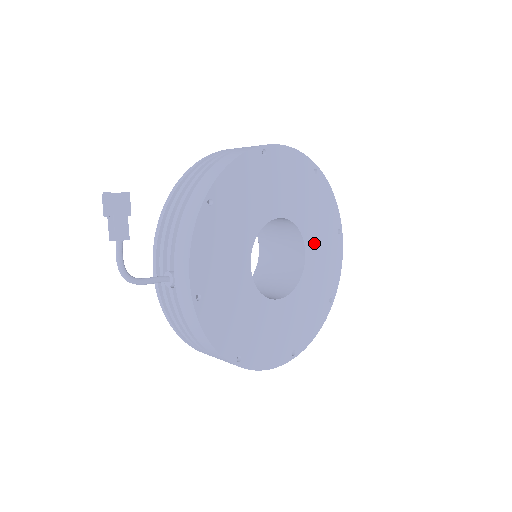
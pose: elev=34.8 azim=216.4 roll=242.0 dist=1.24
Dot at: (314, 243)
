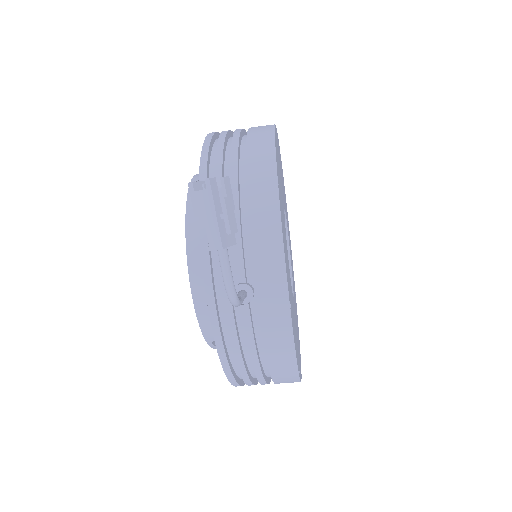
Dot at: occluded
